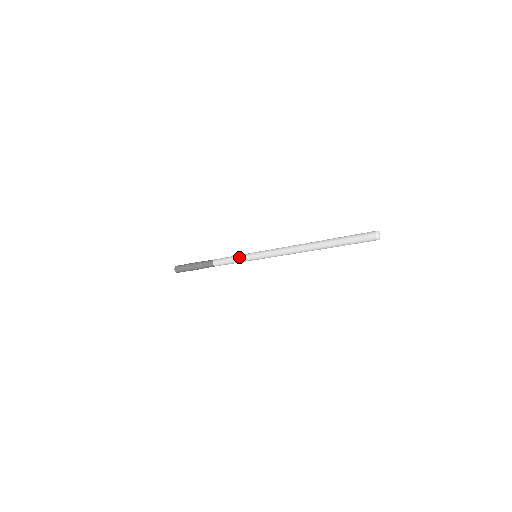
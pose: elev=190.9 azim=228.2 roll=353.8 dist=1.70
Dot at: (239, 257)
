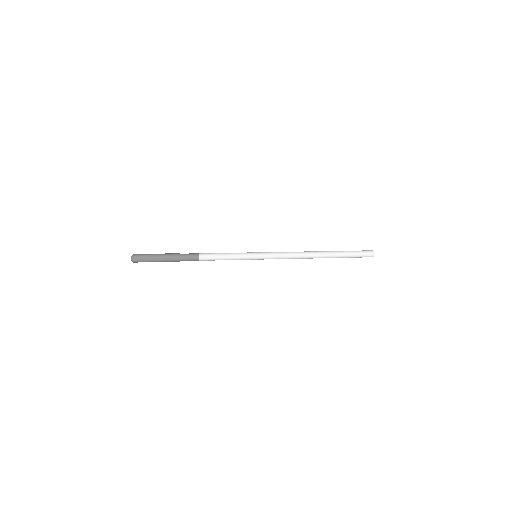
Dot at: (238, 257)
